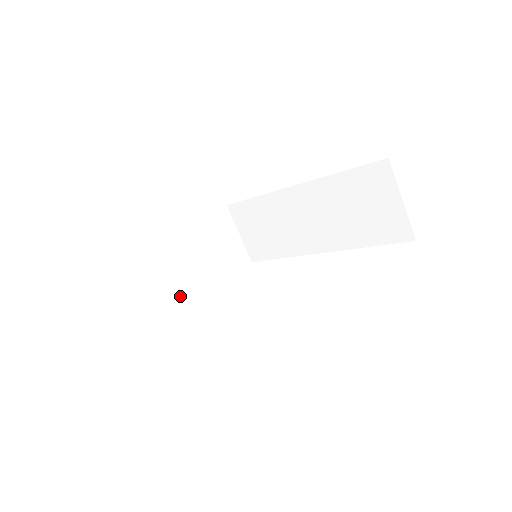
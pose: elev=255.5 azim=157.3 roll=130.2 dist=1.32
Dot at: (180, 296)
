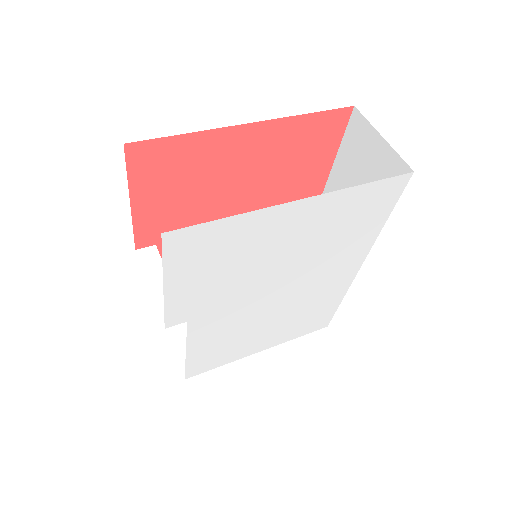
Dot at: (152, 278)
